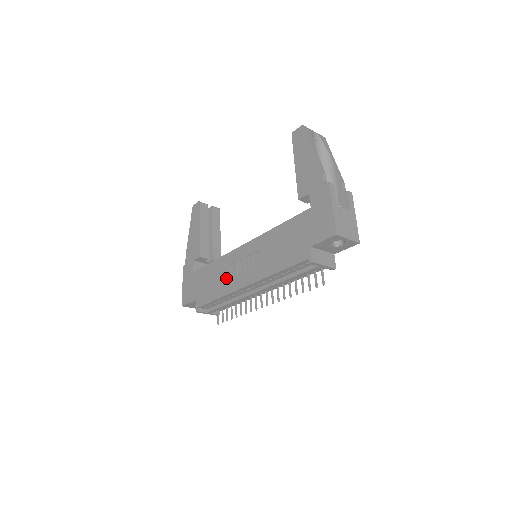
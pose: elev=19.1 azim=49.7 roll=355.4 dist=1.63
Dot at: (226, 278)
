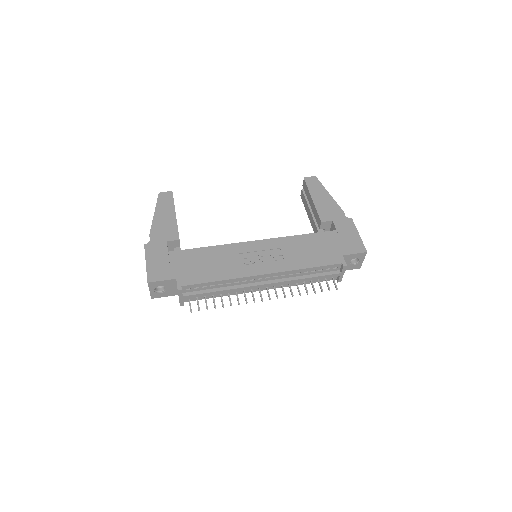
Dot at: (232, 264)
